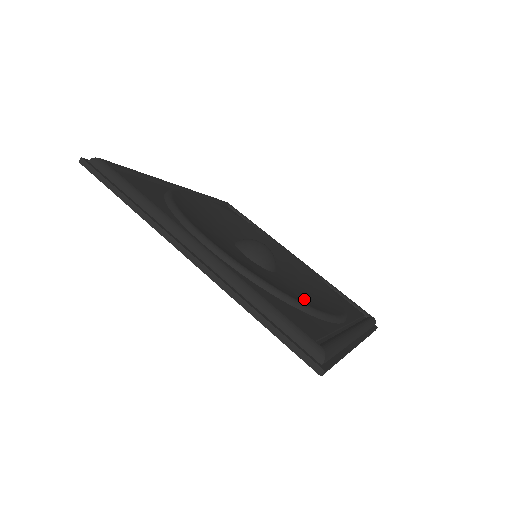
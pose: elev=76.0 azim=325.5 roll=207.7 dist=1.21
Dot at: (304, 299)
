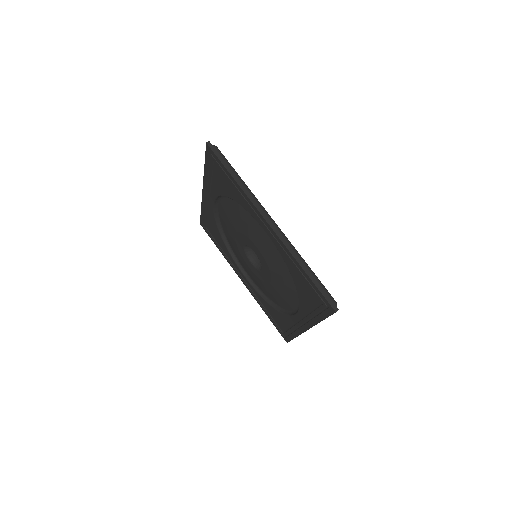
Dot at: occluded
